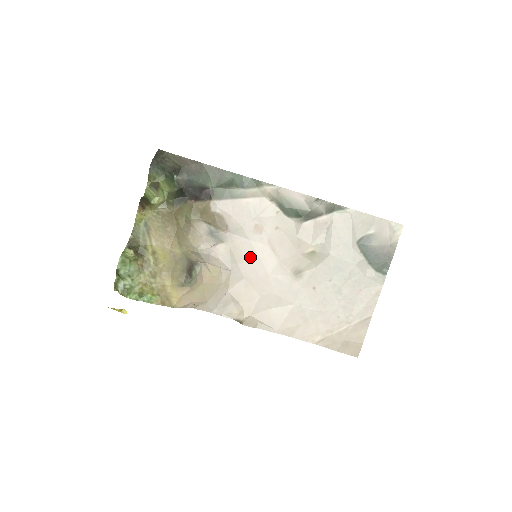
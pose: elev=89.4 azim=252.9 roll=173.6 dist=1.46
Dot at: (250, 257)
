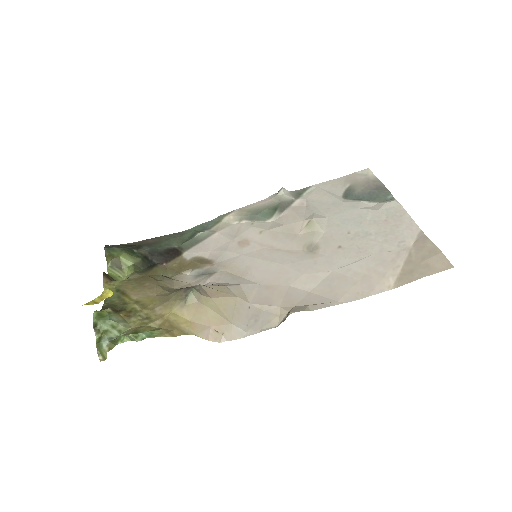
Dot at: (252, 265)
